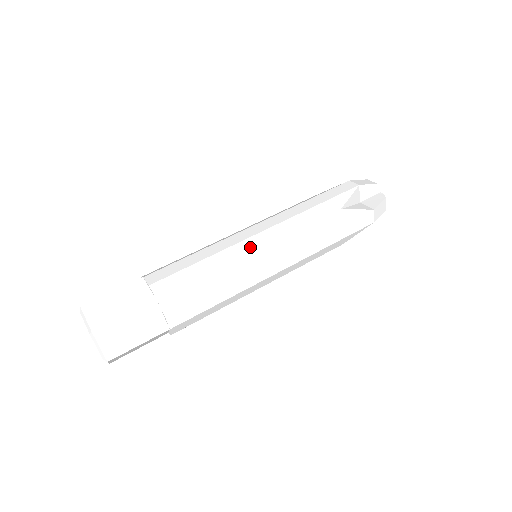
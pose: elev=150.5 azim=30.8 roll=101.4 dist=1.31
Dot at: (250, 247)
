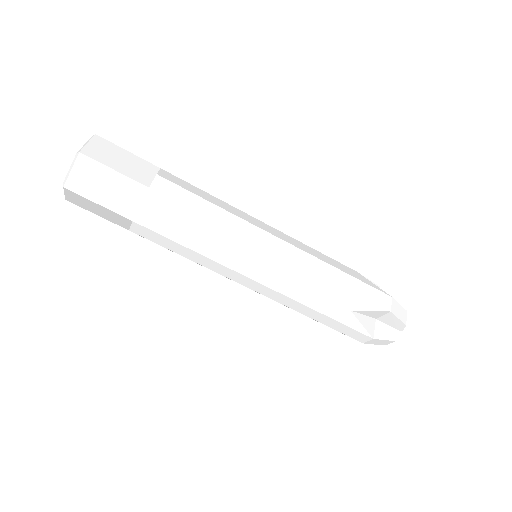
Dot at: occluded
